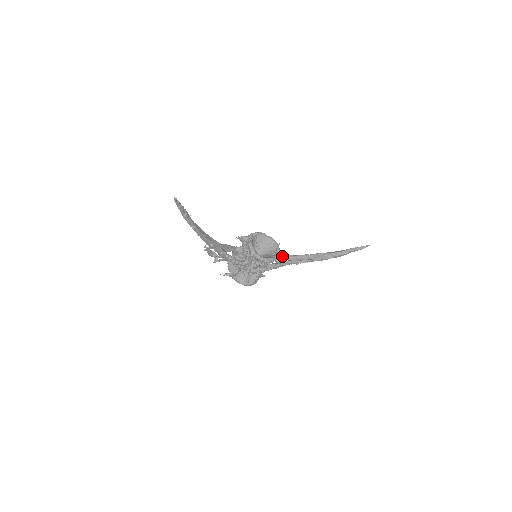
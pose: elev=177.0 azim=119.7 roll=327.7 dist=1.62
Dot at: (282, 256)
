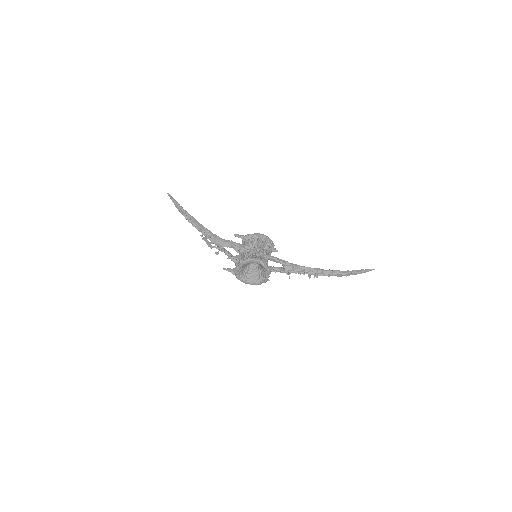
Dot at: occluded
